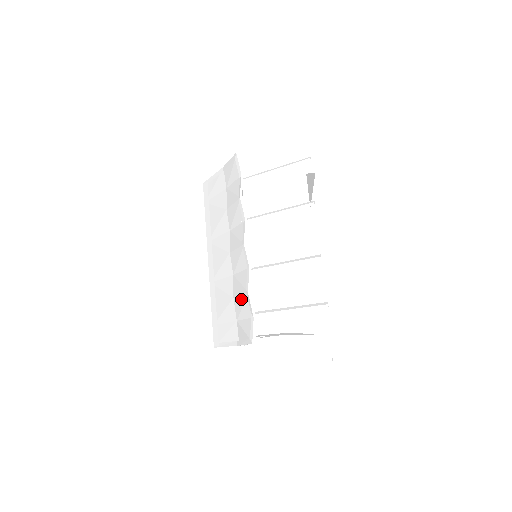
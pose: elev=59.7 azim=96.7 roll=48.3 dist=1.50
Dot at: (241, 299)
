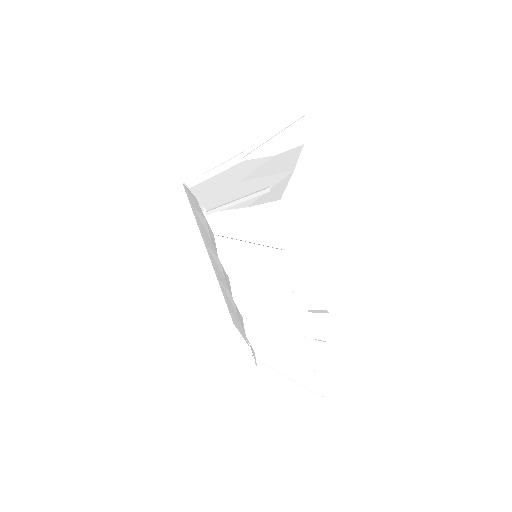
Dot at: occluded
